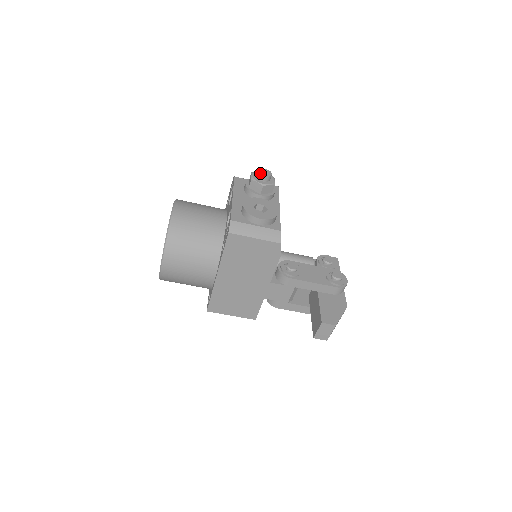
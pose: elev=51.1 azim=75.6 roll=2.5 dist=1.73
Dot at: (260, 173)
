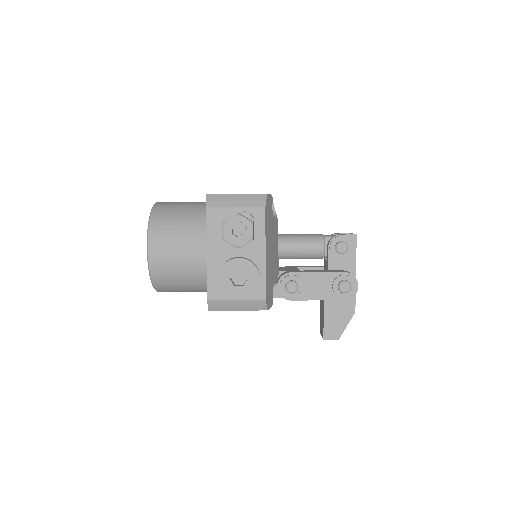
Dot at: (231, 236)
